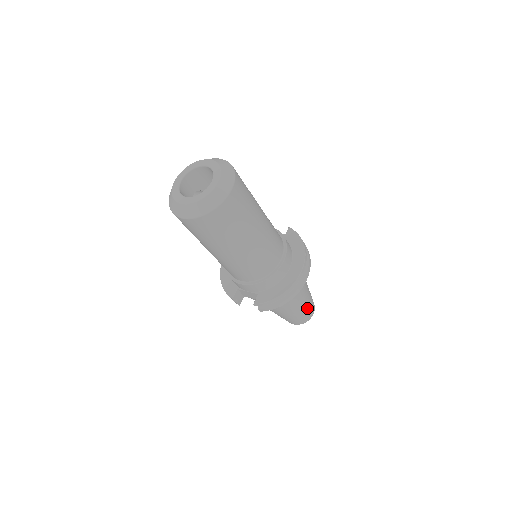
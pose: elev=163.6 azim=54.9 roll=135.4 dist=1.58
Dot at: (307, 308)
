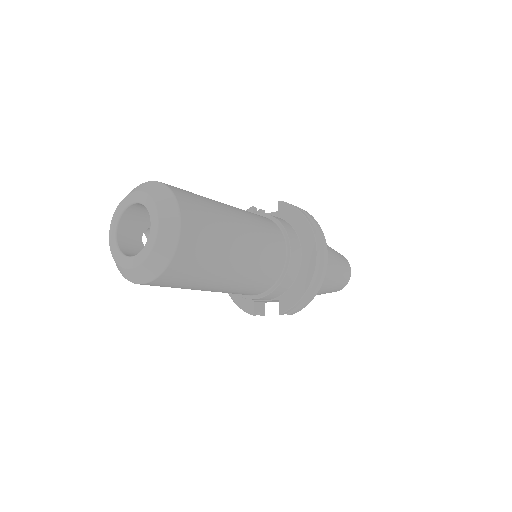
Dot at: (341, 273)
